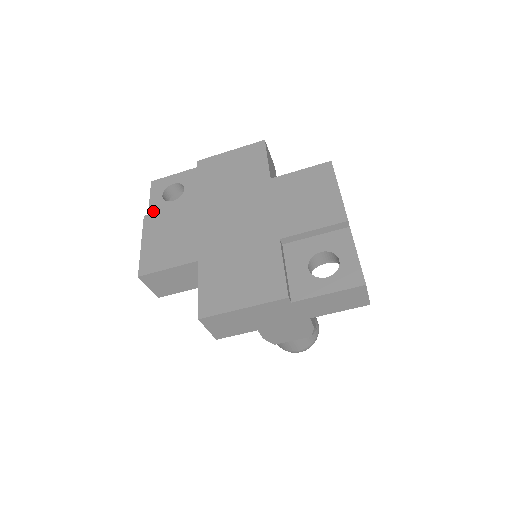
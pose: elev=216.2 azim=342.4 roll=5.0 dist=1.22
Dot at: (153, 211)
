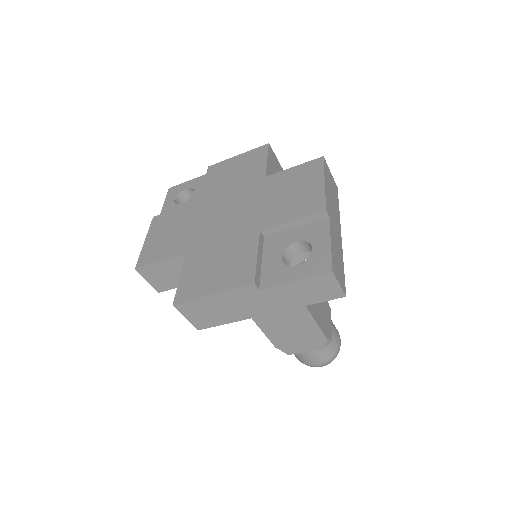
Dot at: occluded
